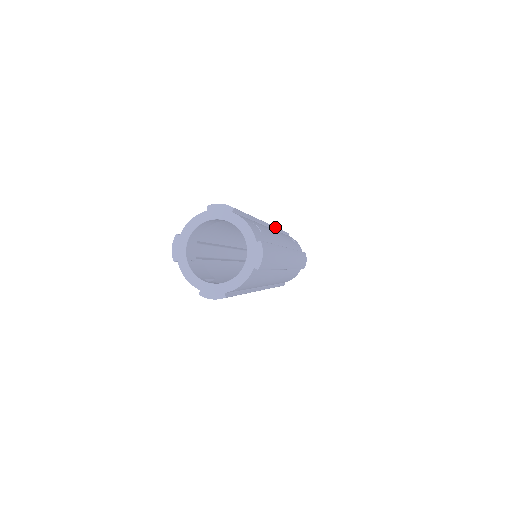
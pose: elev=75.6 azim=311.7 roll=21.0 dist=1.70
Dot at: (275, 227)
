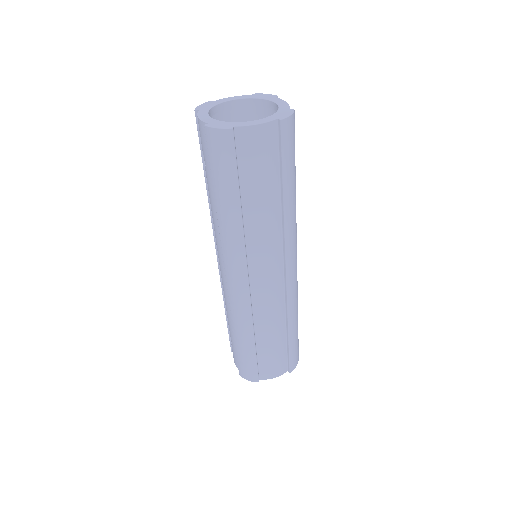
Dot at: occluded
